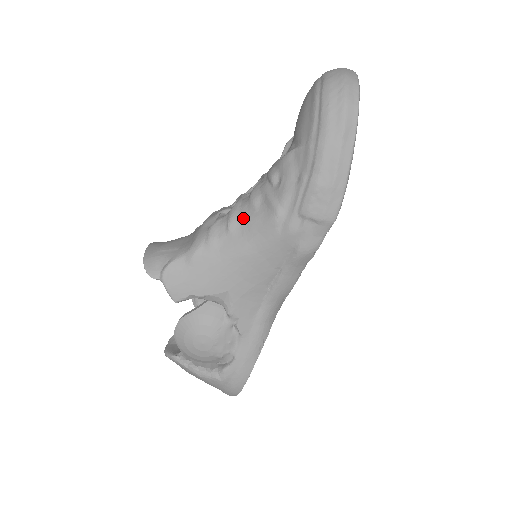
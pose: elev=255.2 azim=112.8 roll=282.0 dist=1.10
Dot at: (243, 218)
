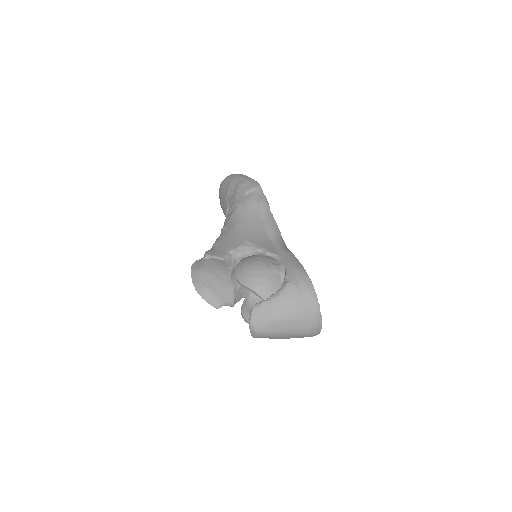
Dot at: (227, 222)
